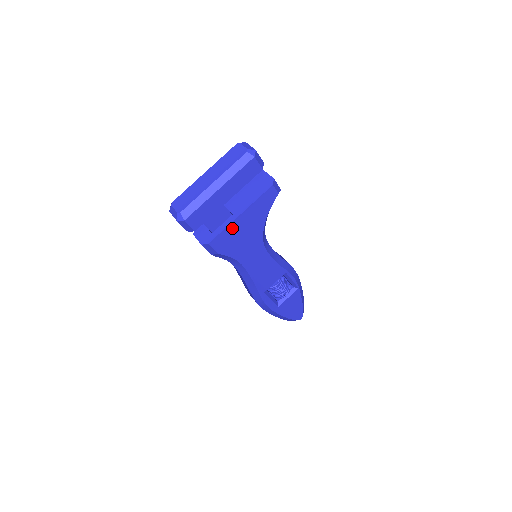
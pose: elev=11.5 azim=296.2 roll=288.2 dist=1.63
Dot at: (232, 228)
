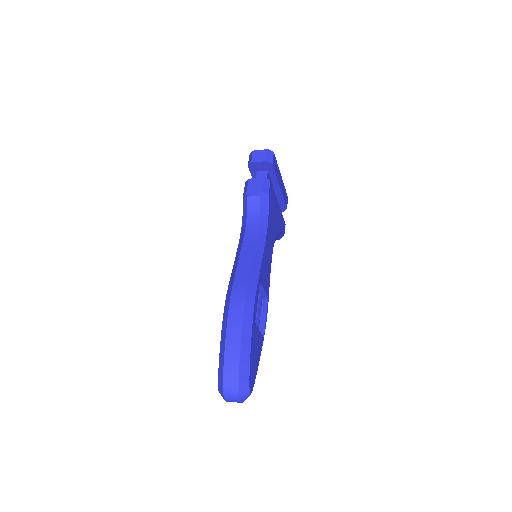
Dot at: (275, 200)
